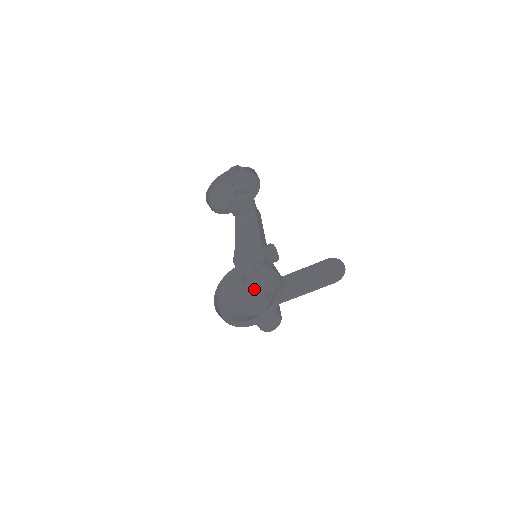
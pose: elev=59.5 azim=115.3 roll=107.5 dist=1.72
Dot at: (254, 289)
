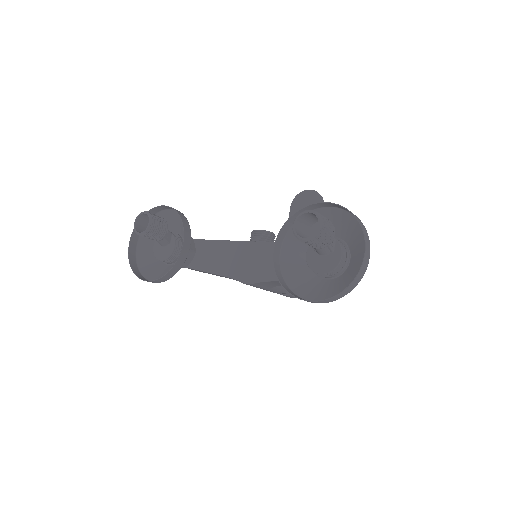
Dot at: (326, 232)
